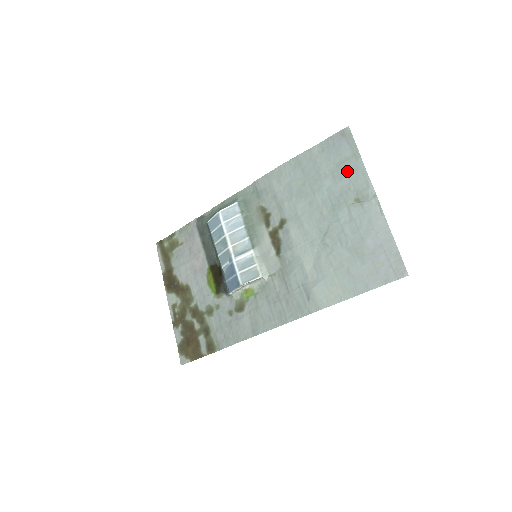
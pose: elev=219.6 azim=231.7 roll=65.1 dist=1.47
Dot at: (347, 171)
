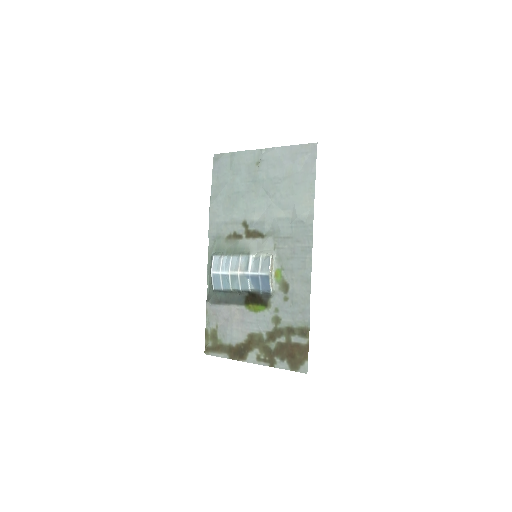
Dot at: (238, 164)
